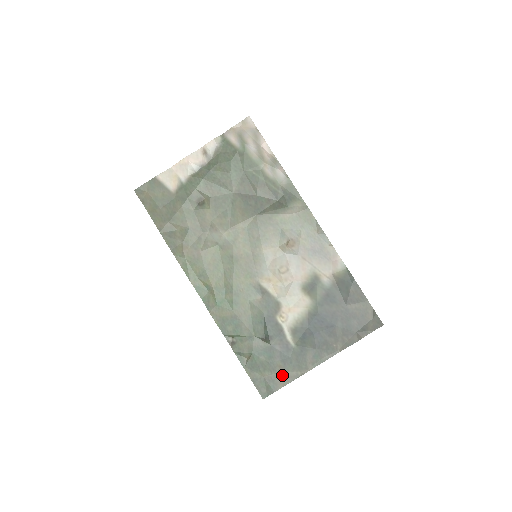
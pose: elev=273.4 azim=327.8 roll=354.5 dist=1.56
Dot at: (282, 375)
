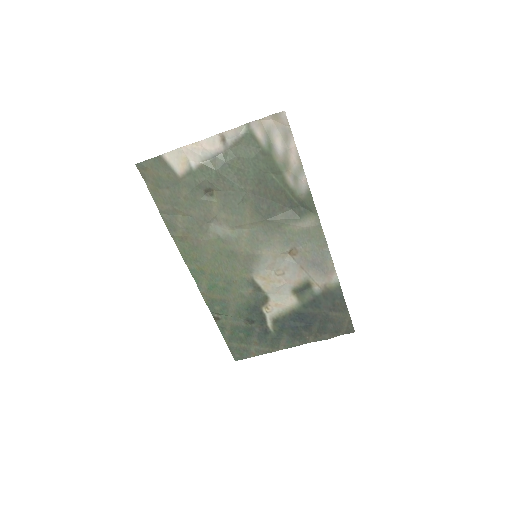
Dot at: (256, 349)
